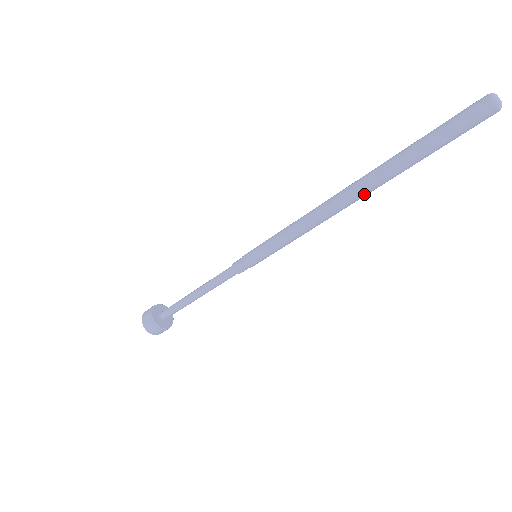
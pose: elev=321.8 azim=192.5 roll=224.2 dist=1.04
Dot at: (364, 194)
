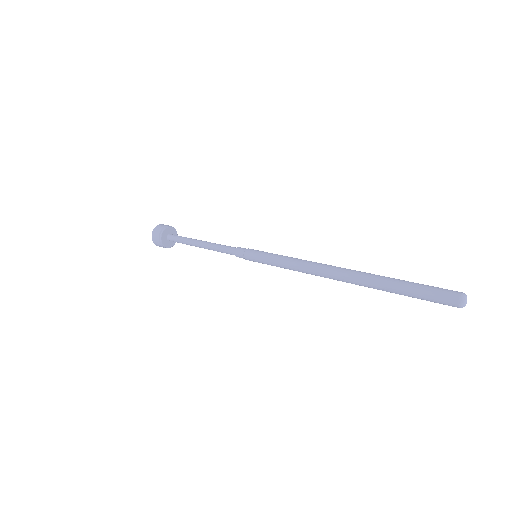
Dot at: (348, 282)
